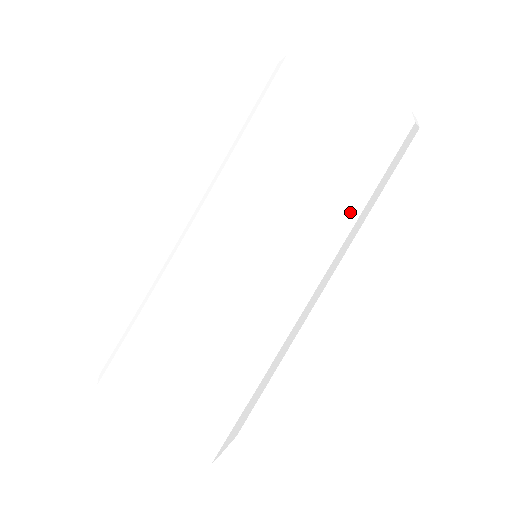
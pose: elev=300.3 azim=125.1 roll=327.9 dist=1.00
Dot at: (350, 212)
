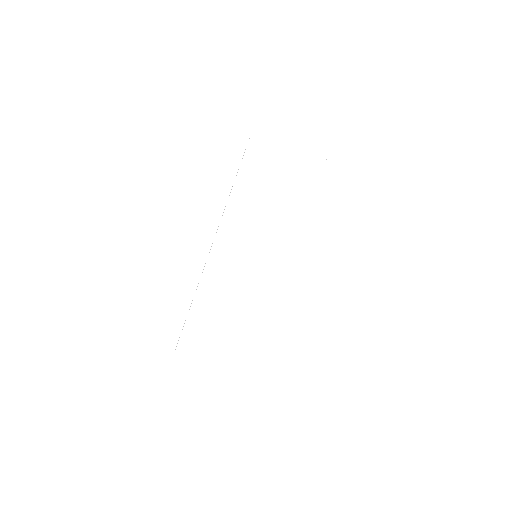
Dot at: (312, 221)
